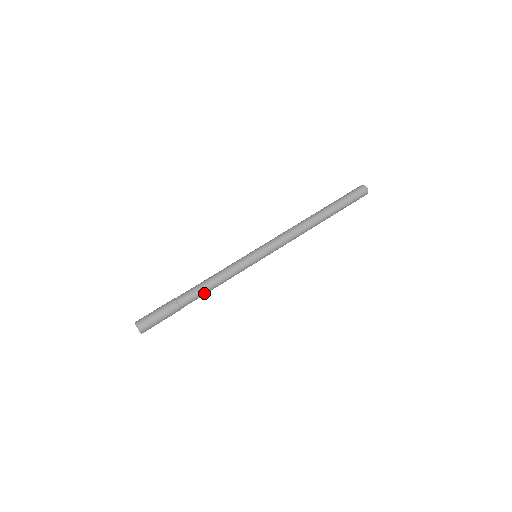
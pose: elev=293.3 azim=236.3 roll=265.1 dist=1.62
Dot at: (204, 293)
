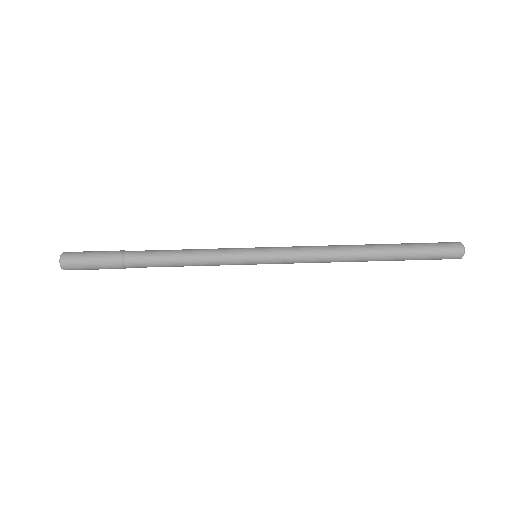
Dot at: (163, 265)
